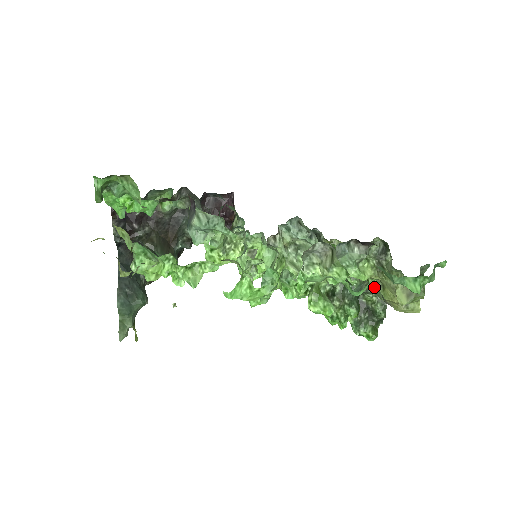
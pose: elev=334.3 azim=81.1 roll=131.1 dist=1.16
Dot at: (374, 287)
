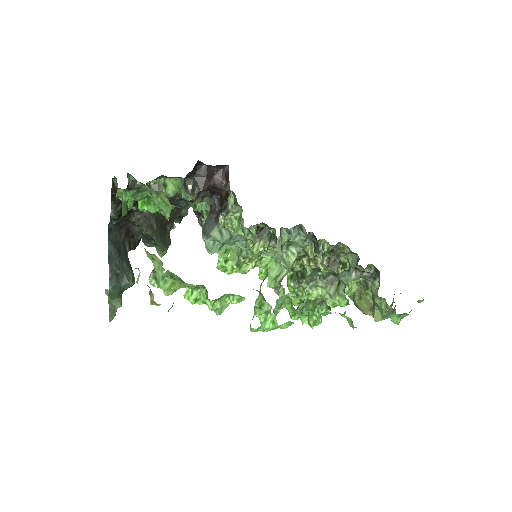
Dot at: occluded
